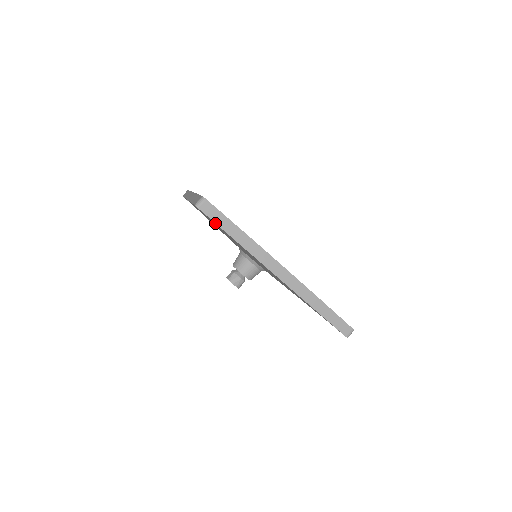
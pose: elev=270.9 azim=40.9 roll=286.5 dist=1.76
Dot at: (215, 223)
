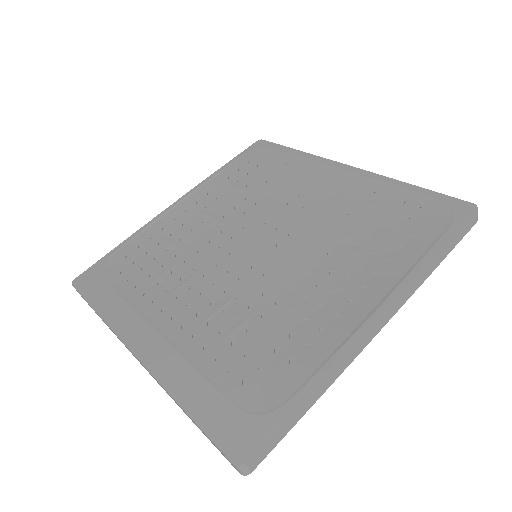
Dot at: occluded
